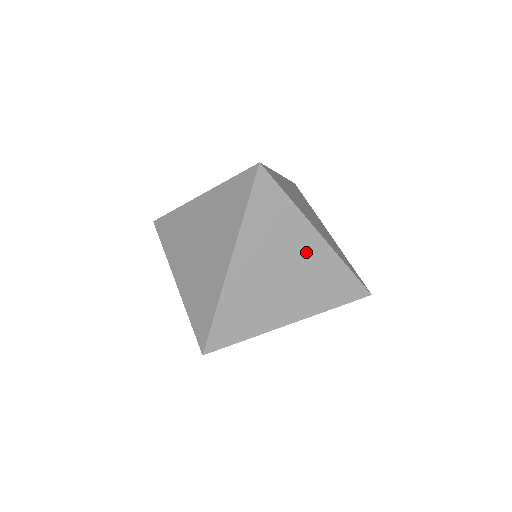
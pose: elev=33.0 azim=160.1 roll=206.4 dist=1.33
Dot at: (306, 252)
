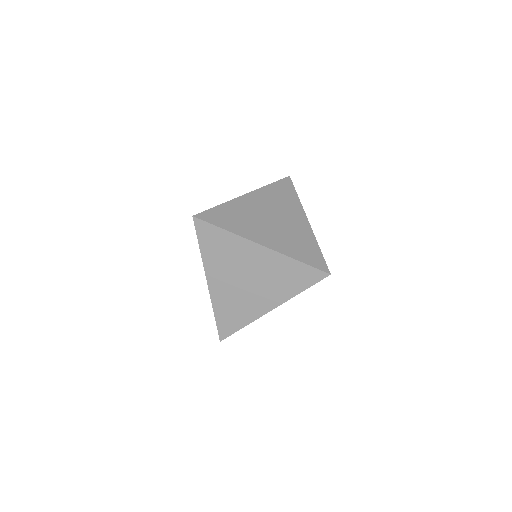
Dot at: (294, 221)
